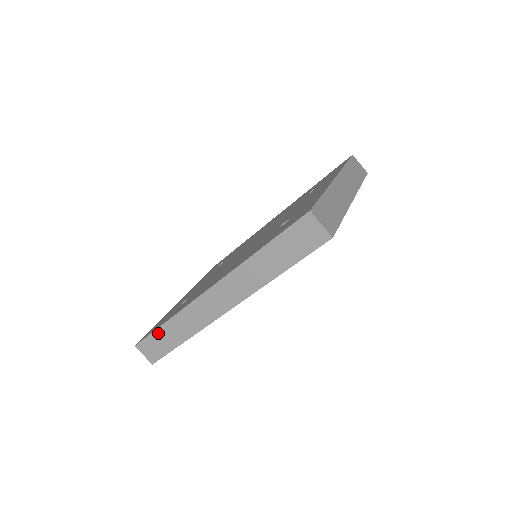
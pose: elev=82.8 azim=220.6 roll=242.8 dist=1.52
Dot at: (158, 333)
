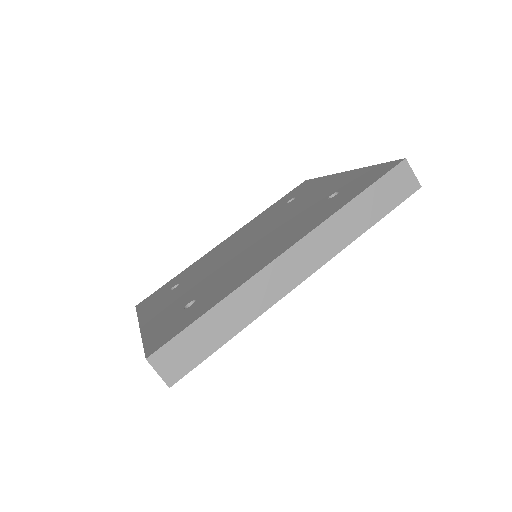
Dot at: (195, 328)
